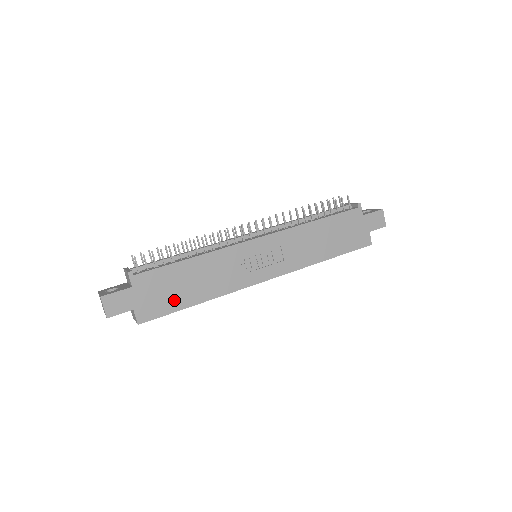
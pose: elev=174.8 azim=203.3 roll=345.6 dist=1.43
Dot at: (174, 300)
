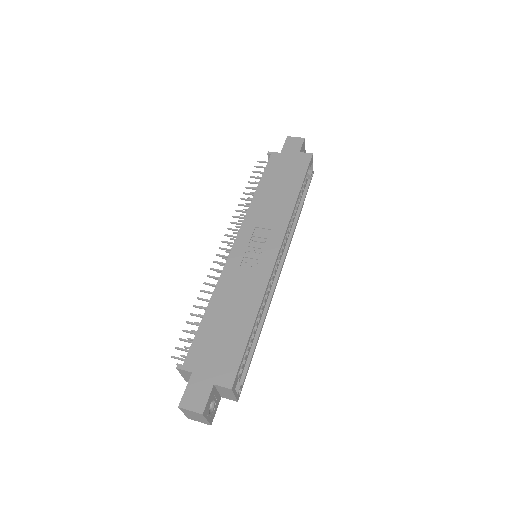
Dot at: (234, 342)
